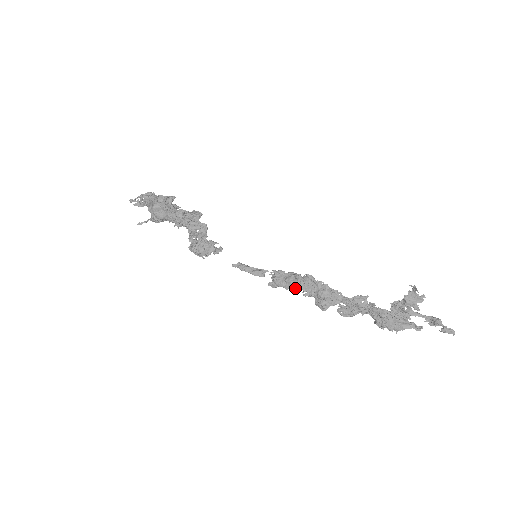
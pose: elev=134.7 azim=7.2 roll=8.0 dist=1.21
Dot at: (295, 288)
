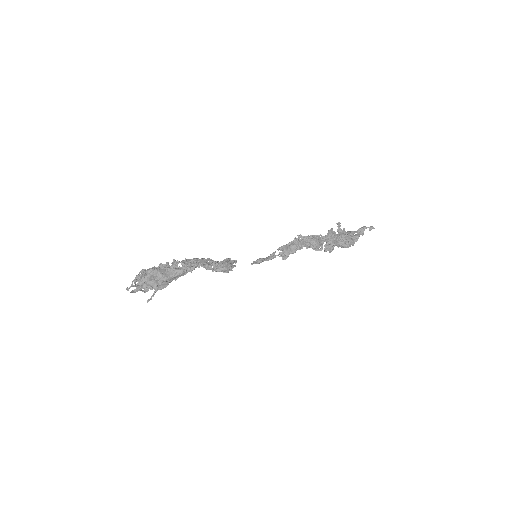
Dot at: (299, 247)
